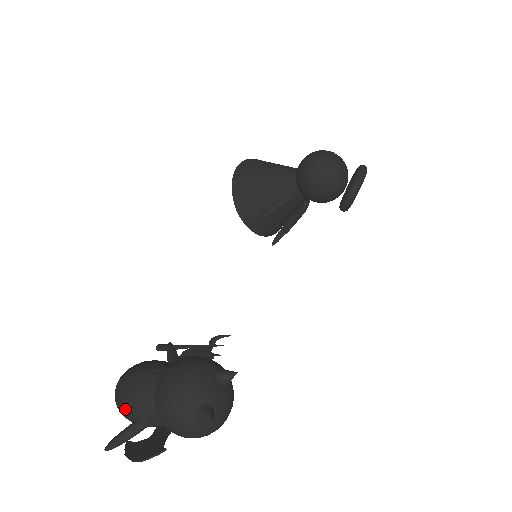
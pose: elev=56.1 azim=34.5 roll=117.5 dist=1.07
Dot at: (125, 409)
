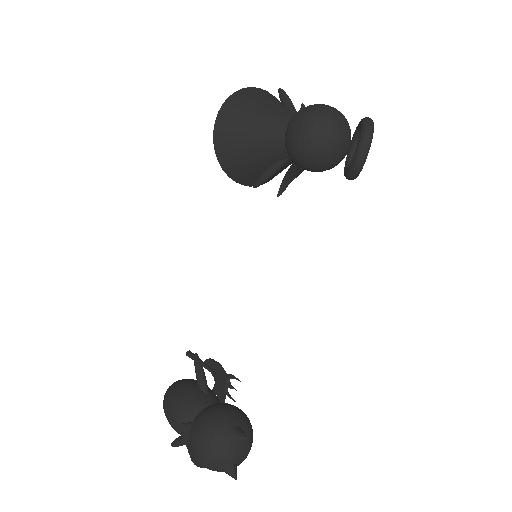
Dot at: occluded
